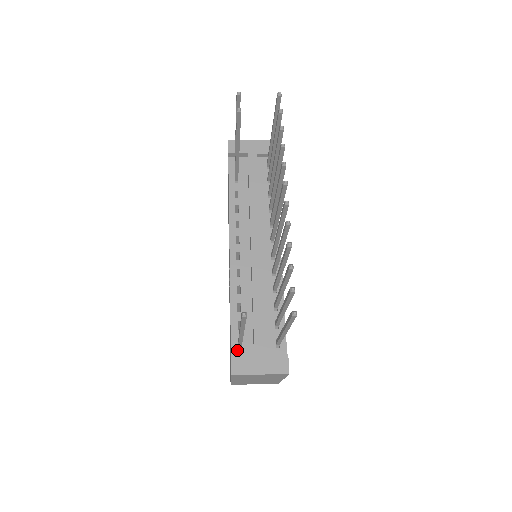
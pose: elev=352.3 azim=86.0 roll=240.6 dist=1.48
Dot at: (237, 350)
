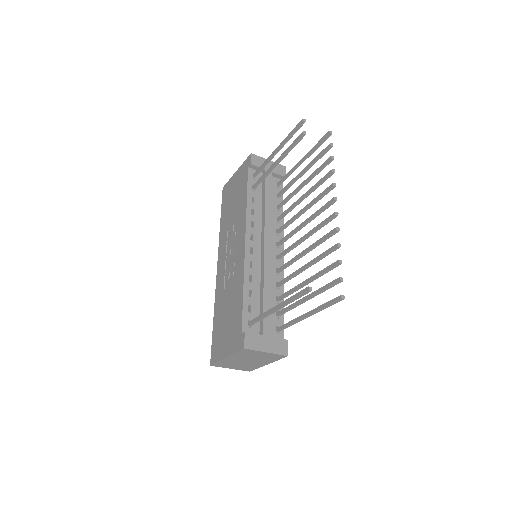
Dot at: (247, 329)
